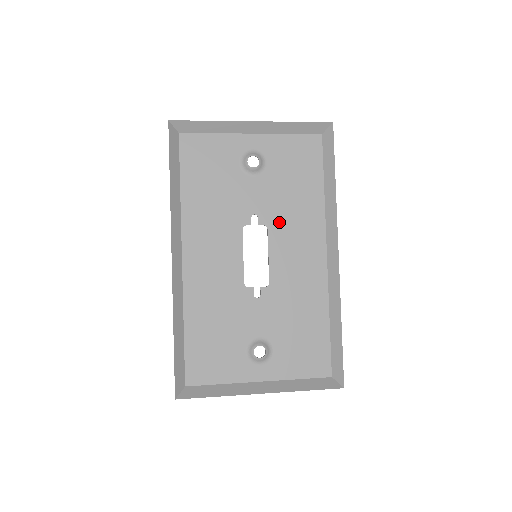
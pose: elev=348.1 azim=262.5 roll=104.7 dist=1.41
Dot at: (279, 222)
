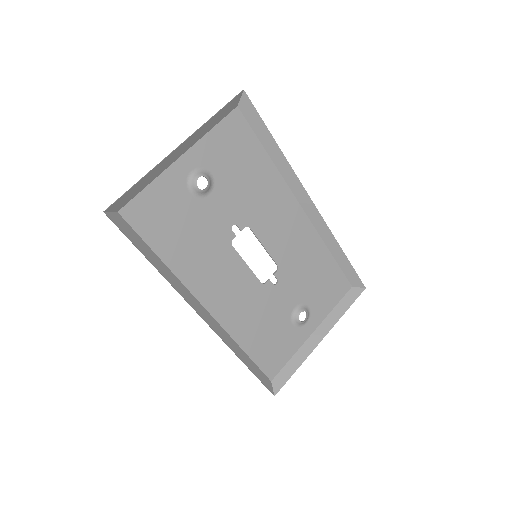
Dot at: (254, 215)
